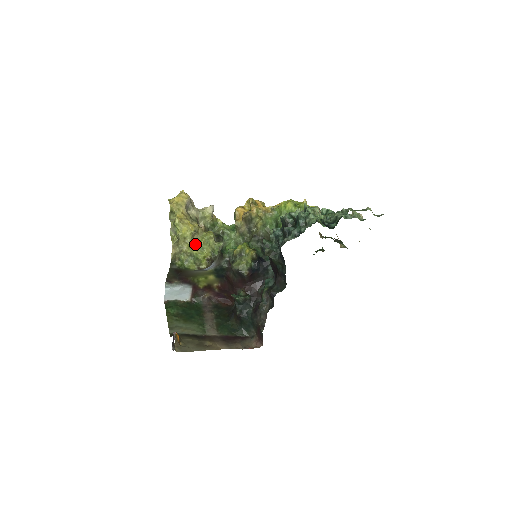
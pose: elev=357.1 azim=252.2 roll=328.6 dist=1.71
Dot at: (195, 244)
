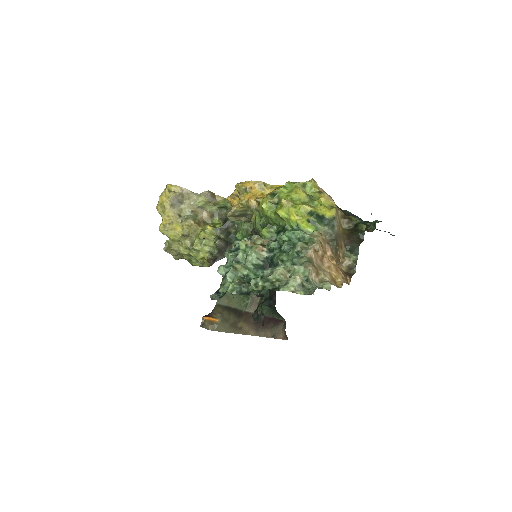
Dot at: (190, 245)
